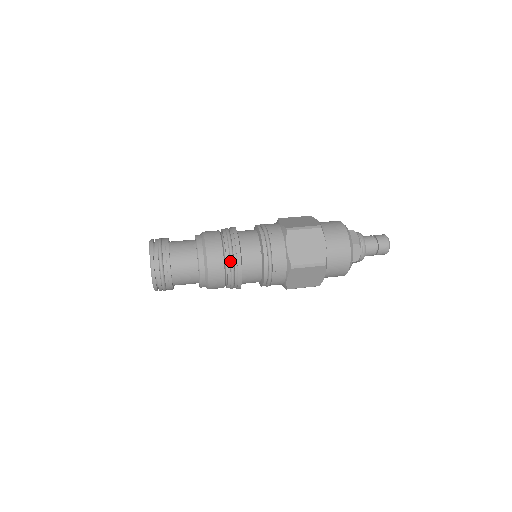
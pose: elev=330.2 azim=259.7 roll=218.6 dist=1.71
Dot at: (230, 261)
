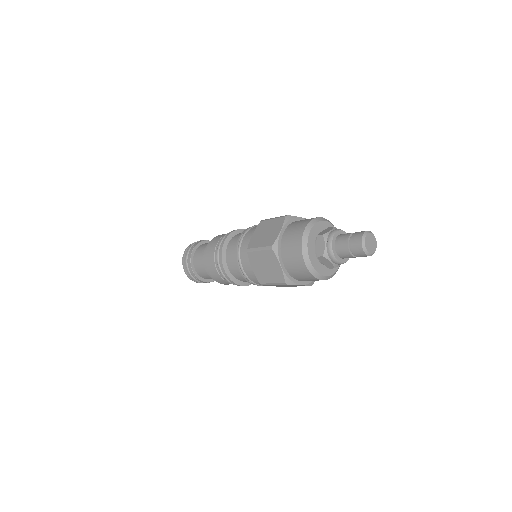
Dot at: occluded
